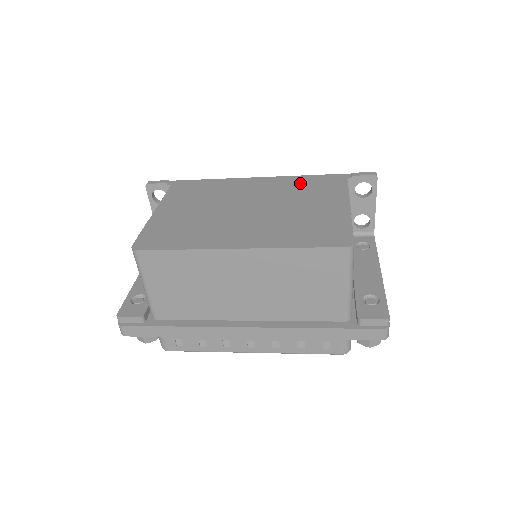
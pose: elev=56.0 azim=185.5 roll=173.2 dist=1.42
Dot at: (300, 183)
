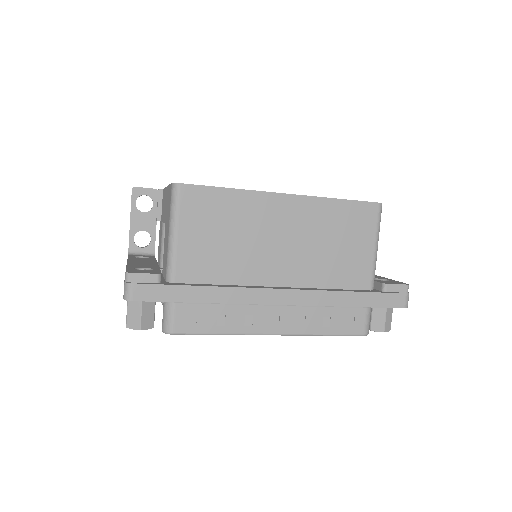
Dot at: occluded
